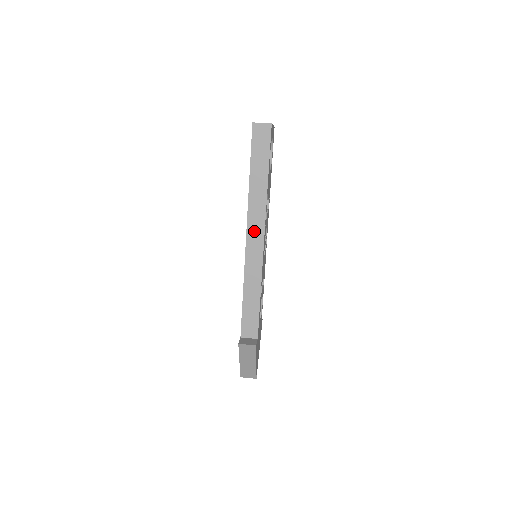
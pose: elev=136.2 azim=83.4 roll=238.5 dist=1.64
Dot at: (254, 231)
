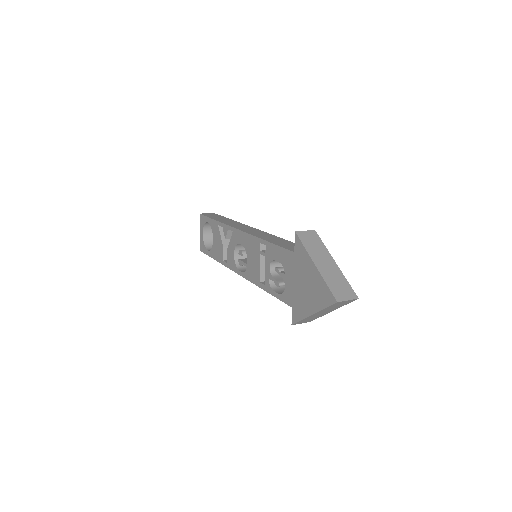
Dot at: (241, 227)
